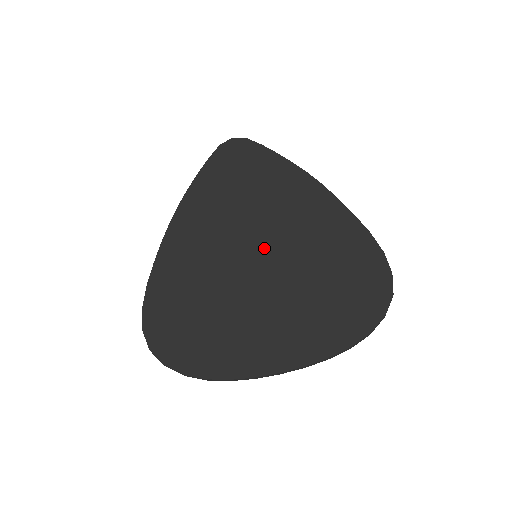
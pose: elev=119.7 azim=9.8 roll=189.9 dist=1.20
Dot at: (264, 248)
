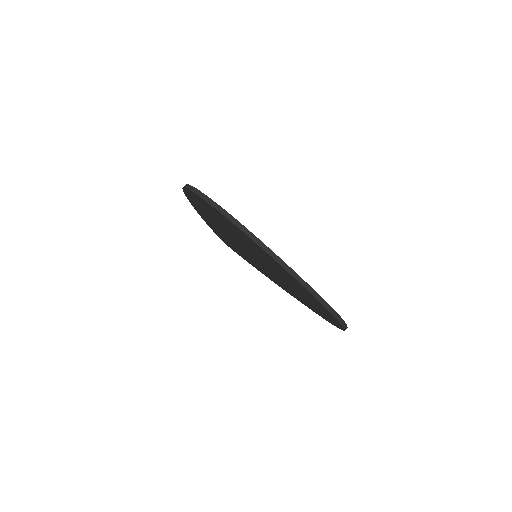
Dot at: occluded
